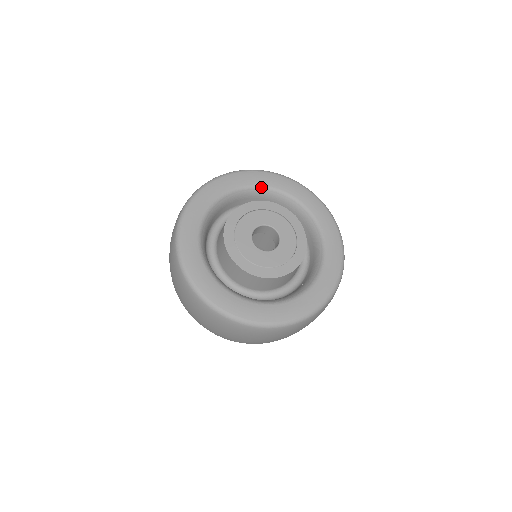
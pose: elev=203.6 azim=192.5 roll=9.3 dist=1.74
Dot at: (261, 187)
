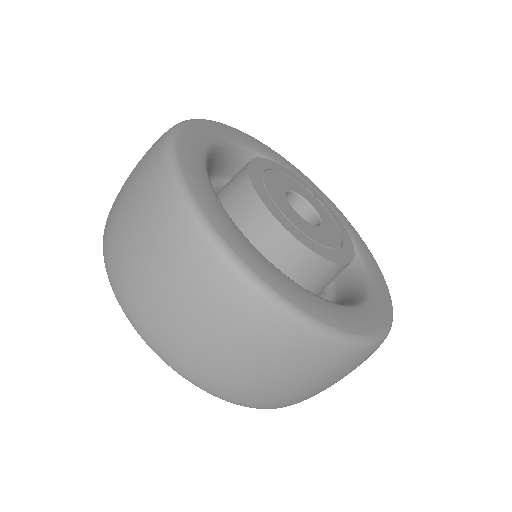
Dot at: occluded
